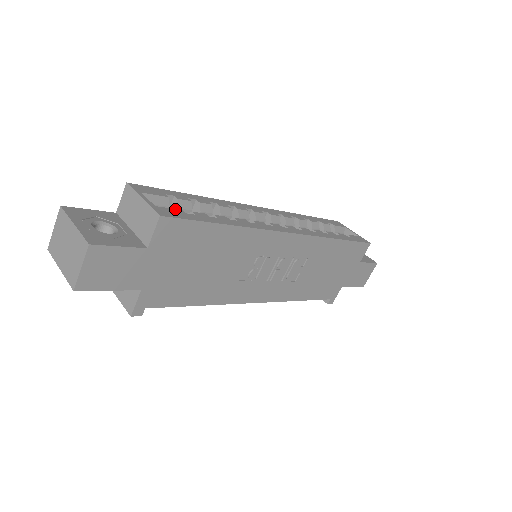
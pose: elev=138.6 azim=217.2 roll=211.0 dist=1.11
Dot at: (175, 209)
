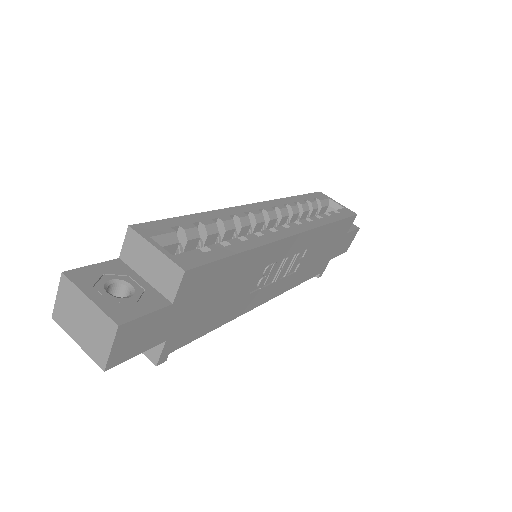
Dot at: (191, 250)
